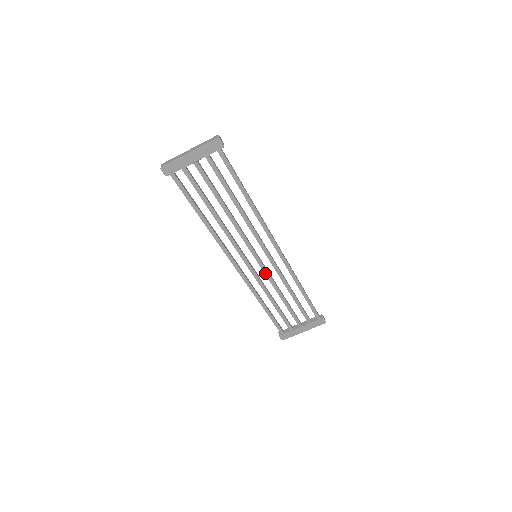
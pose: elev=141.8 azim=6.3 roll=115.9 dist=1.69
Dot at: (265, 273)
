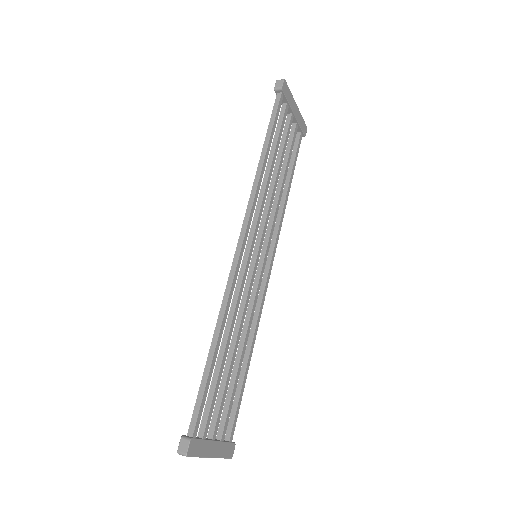
Dot at: (249, 288)
